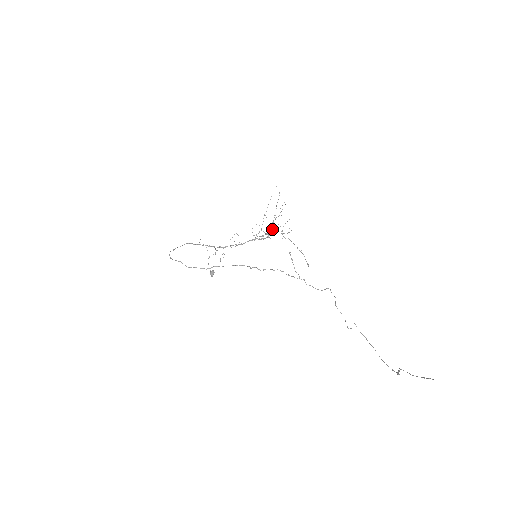
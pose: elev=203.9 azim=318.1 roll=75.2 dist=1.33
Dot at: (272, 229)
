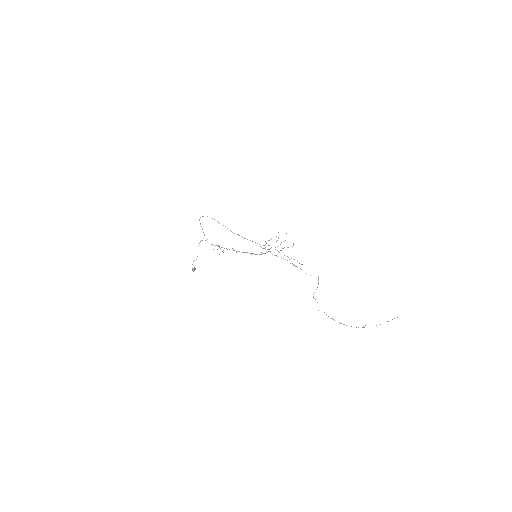
Dot at: (269, 251)
